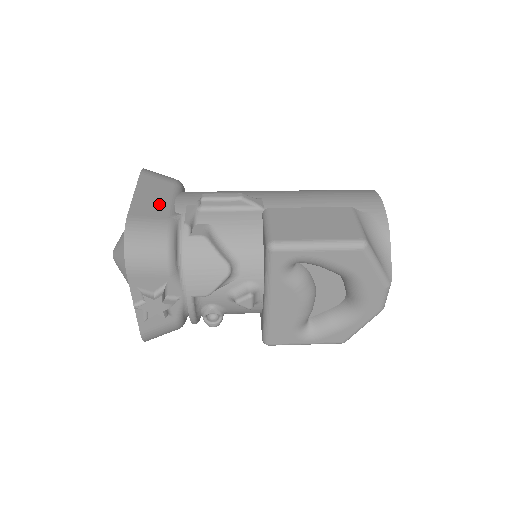
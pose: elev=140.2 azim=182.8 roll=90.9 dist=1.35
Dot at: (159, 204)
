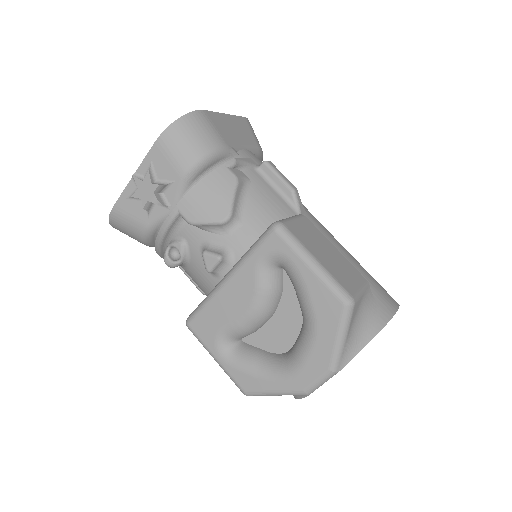
Dot at: (233, 135)
